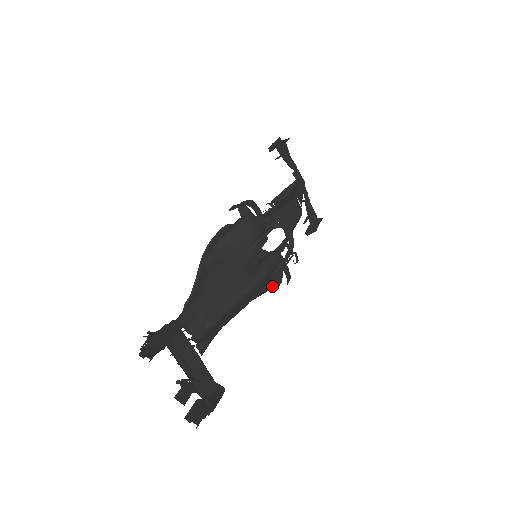
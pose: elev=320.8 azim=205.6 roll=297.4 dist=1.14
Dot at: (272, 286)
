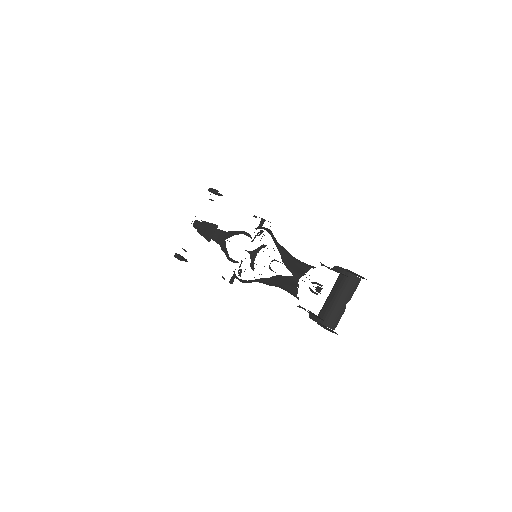
Dot at: occluded
